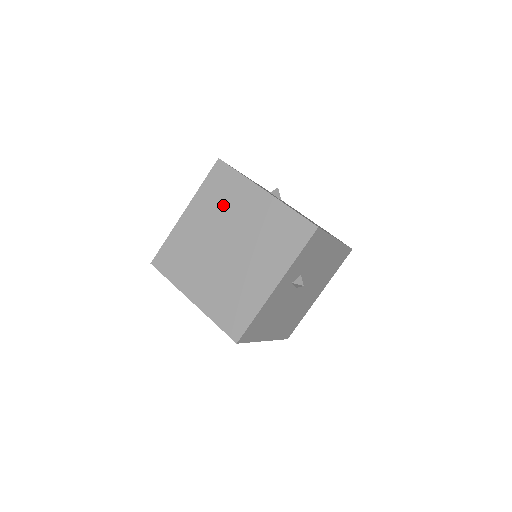
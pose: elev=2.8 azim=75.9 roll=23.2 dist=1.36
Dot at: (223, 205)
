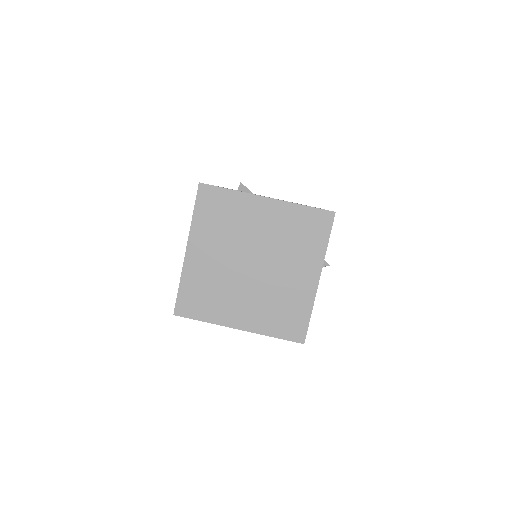
Dot at: (228, 227)
